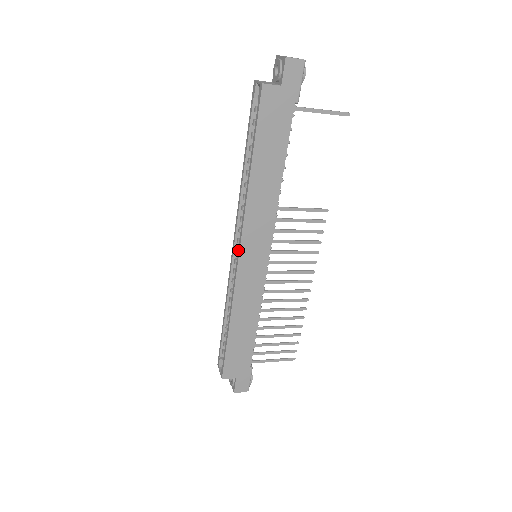
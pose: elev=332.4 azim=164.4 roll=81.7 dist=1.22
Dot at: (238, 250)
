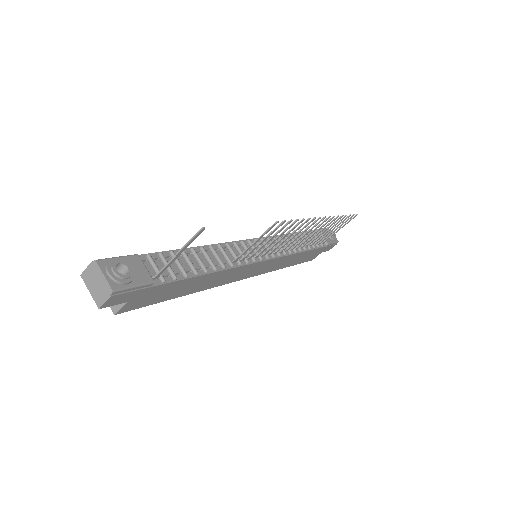
Dot at: occluded
